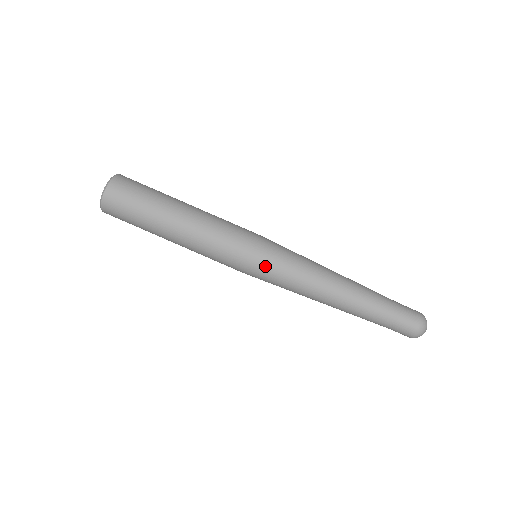
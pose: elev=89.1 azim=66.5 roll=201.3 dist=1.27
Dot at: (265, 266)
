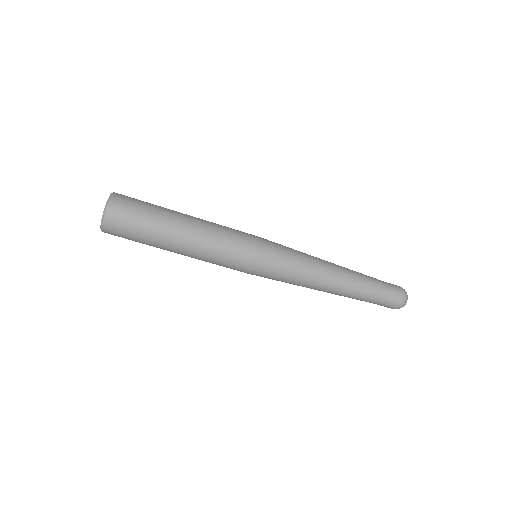
Dot at: (264, 275)
